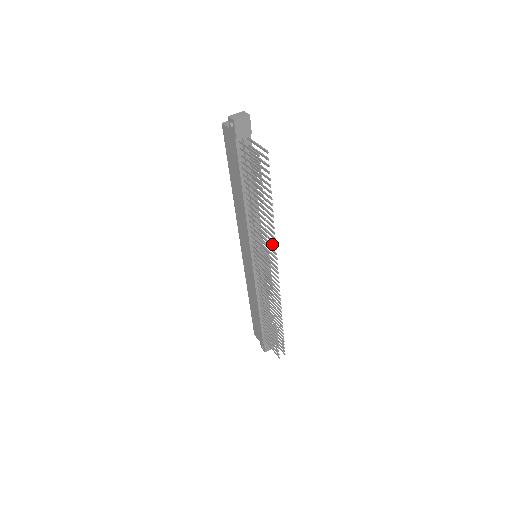
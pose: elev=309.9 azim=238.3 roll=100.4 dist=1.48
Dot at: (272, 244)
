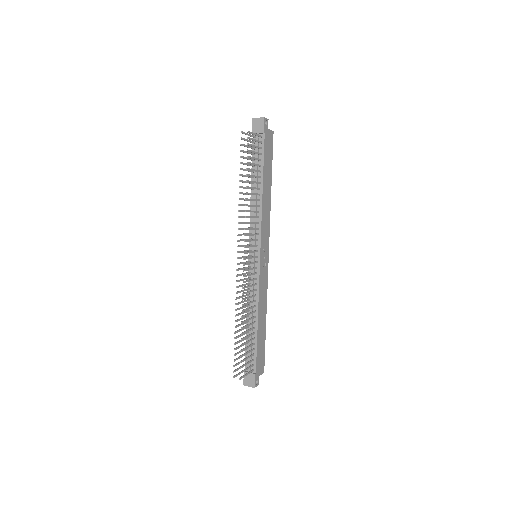
Dot at: (248, 228)
